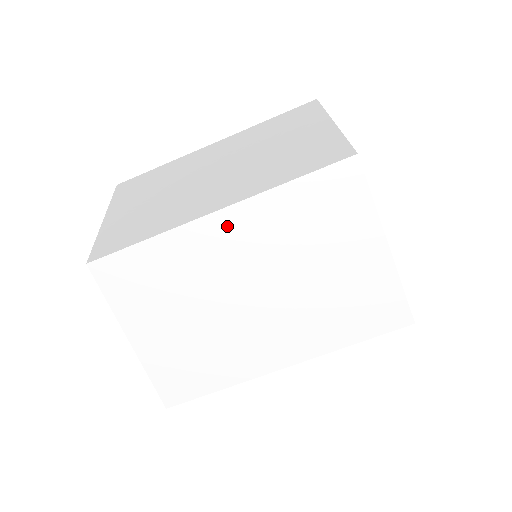
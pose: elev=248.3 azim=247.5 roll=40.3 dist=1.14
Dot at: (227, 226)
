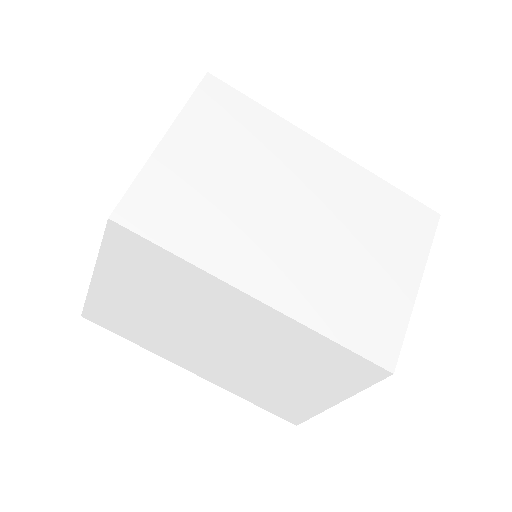
Dot at: (327, 161)
